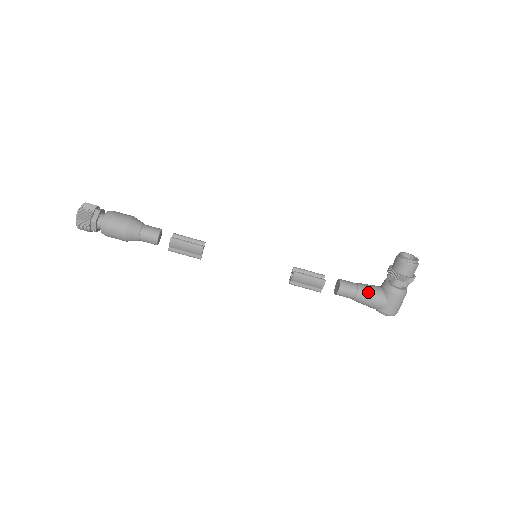
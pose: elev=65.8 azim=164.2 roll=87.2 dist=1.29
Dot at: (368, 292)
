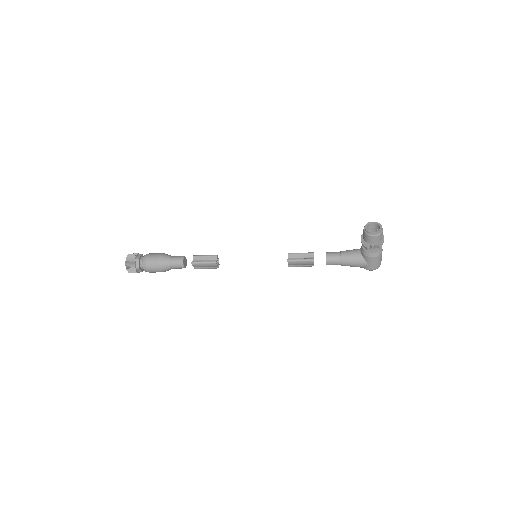
Dot at: (350, 259)
